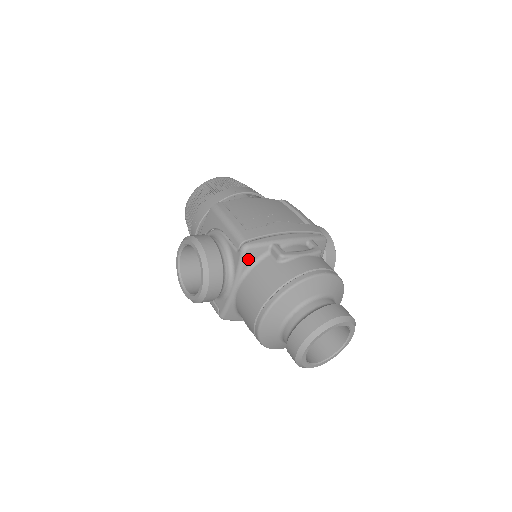
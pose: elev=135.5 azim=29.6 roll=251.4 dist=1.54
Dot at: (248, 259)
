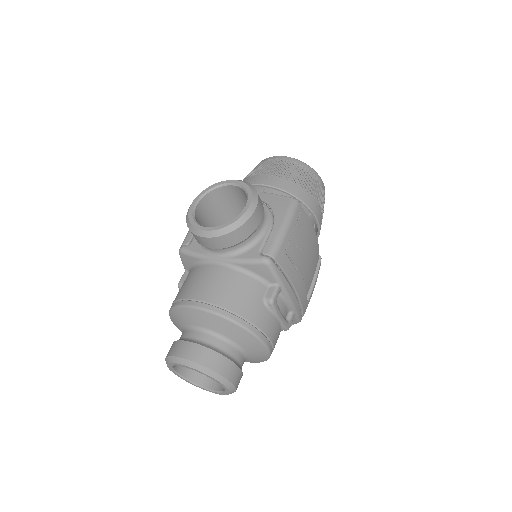
Dot at: (256, 267)
